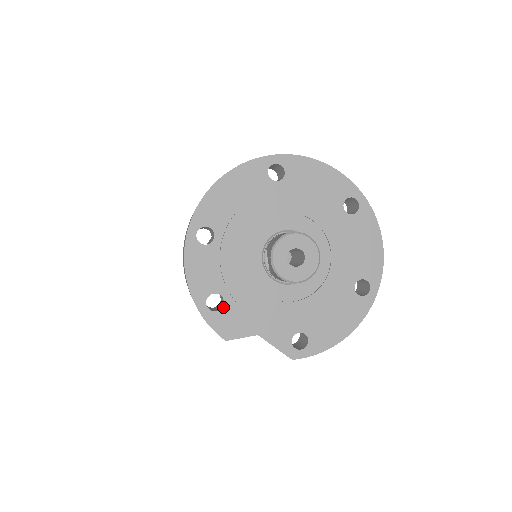
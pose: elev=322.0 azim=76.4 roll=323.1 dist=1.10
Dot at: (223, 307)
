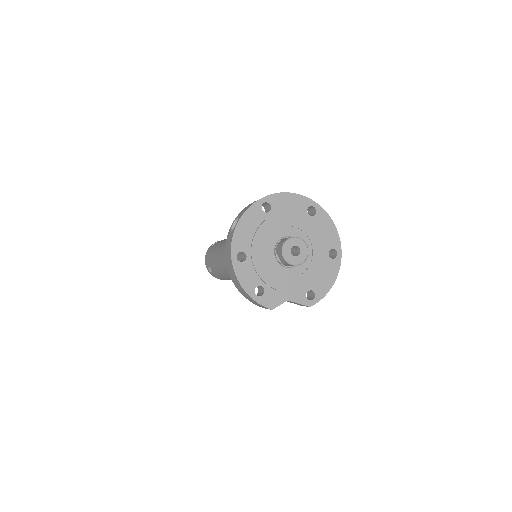
Dot at: (264, 292)
